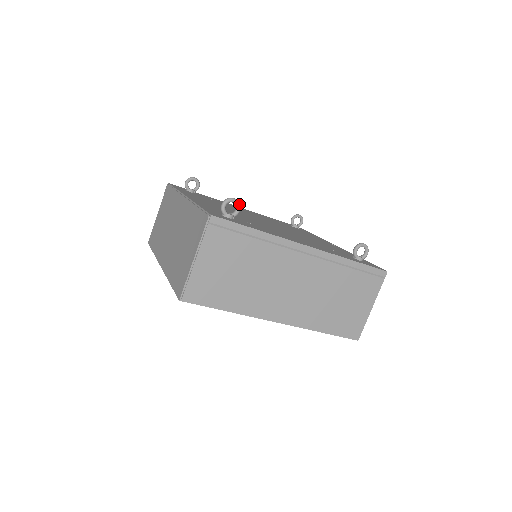
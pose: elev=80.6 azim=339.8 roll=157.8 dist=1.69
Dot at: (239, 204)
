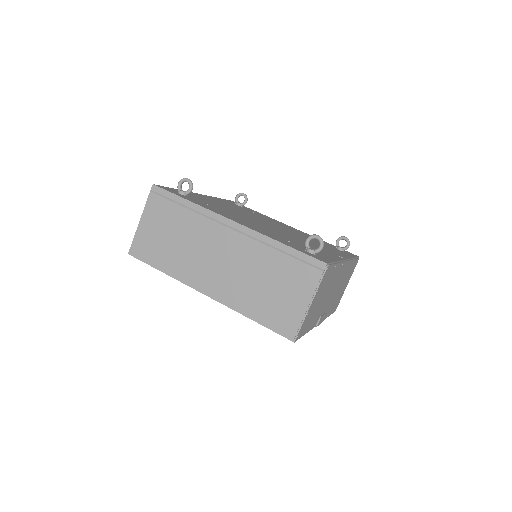
Dot at: (191, 183)
